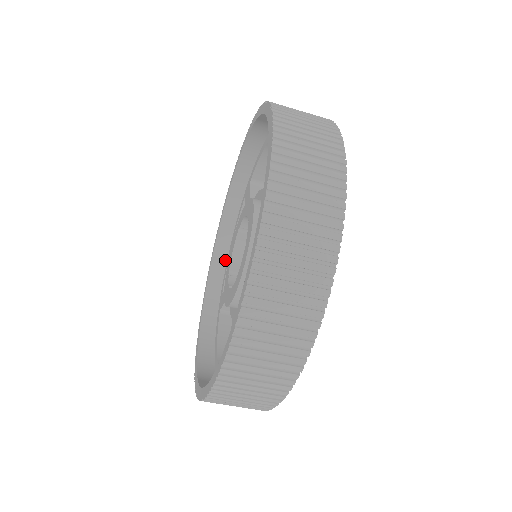
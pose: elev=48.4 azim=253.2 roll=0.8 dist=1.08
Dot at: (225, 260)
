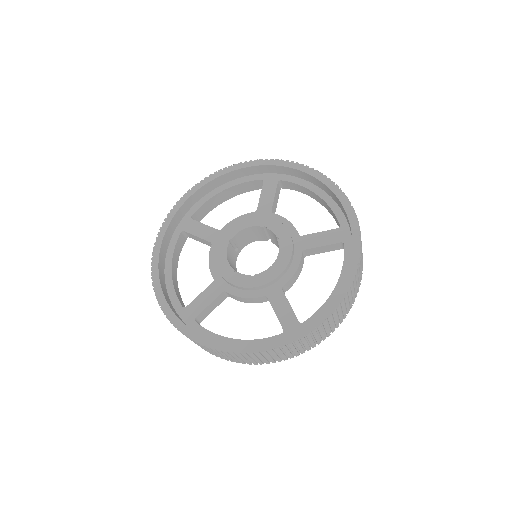
Dot at: (165, 285)
